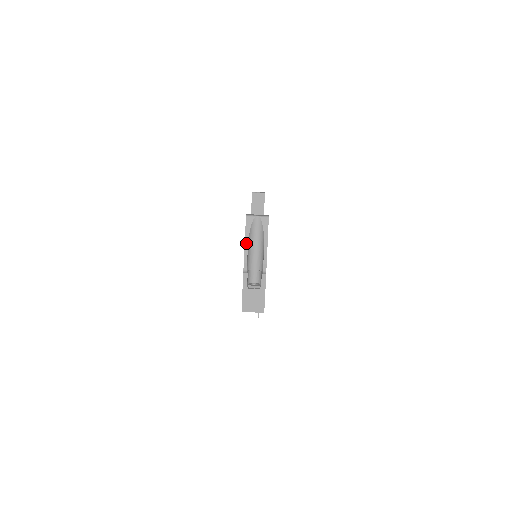
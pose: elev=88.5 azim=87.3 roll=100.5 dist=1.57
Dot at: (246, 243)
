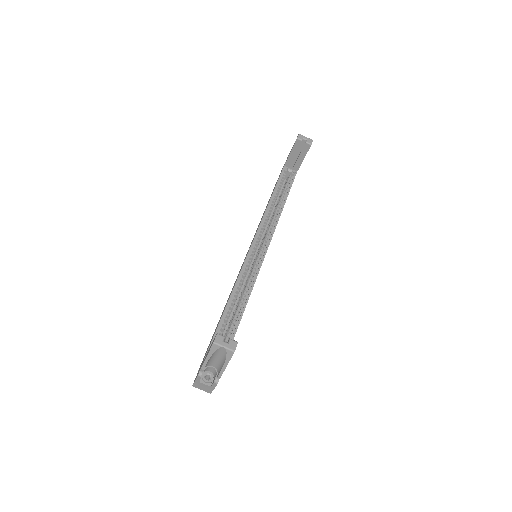
Dot at: (207, 359)
